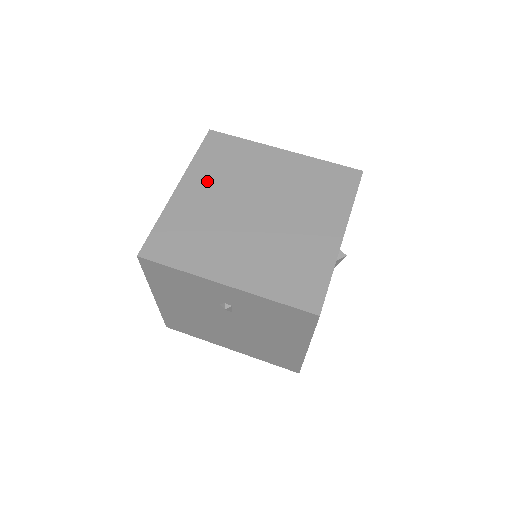
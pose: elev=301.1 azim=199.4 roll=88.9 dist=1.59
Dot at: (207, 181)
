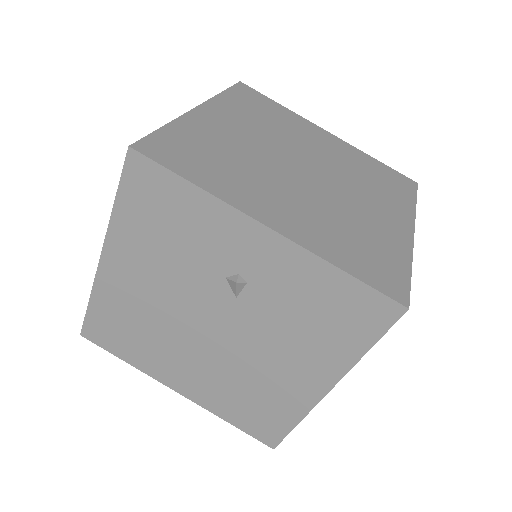
Dot at: (238, 118)
